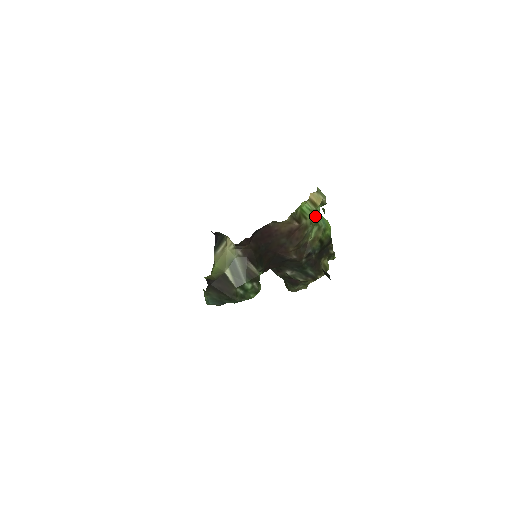
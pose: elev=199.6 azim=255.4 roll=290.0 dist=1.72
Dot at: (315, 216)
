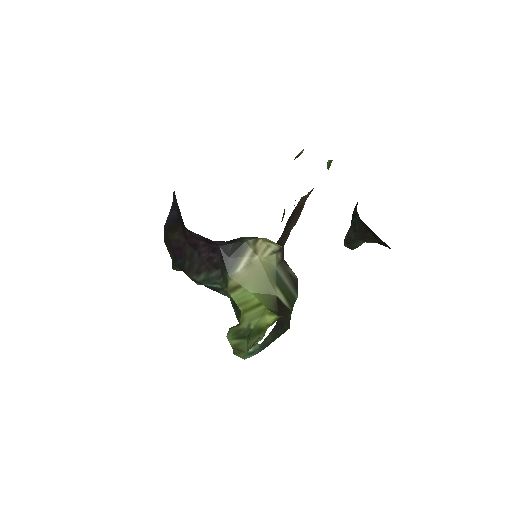
Dot at: occluded
